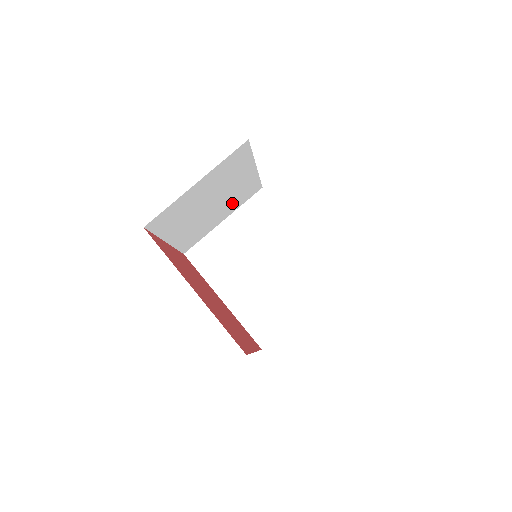
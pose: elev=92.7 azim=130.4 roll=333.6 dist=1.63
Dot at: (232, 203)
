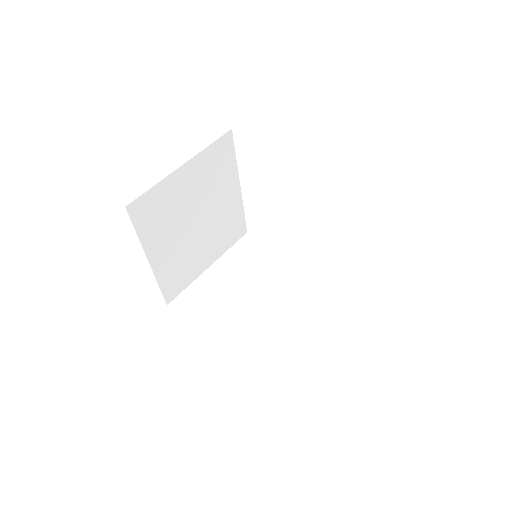
Dot at: (218, 238)
